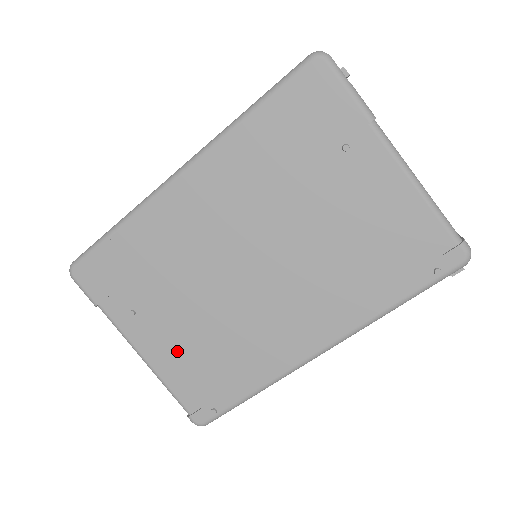
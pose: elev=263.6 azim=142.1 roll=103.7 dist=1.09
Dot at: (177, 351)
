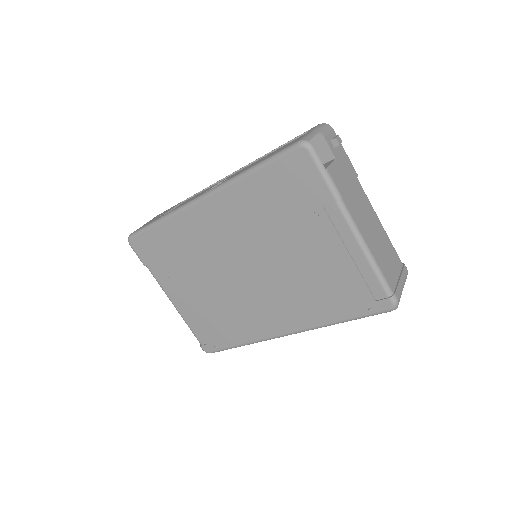
Dot at: (195, 307)
